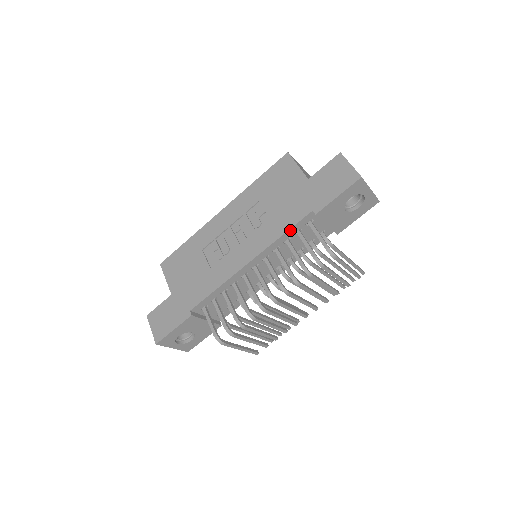
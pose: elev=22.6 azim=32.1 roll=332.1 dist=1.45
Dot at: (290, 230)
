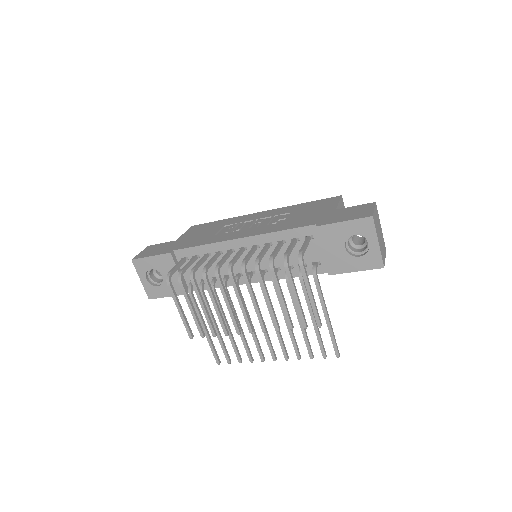
Dot at: (289, 231)
